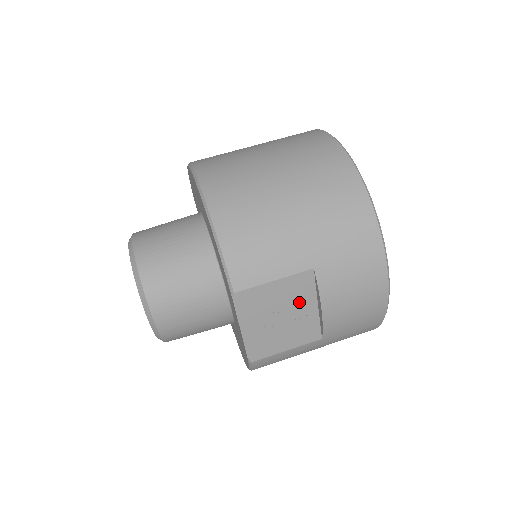
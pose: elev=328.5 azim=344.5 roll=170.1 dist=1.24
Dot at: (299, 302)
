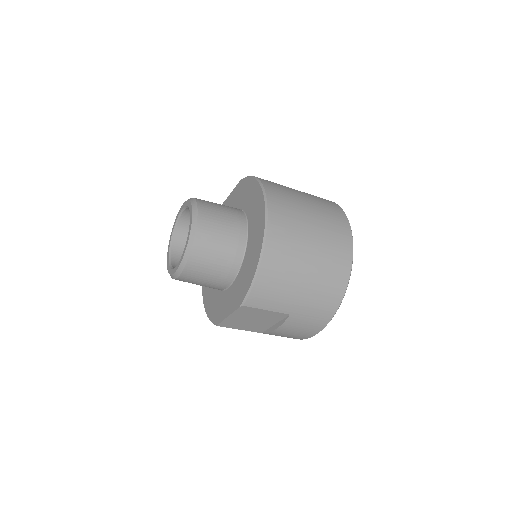
Dot at: (268, 320)
